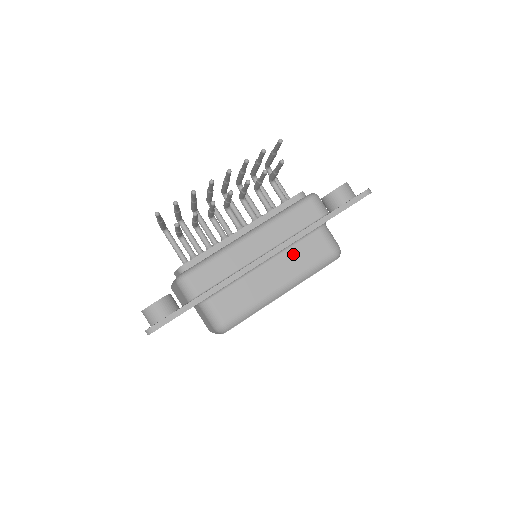
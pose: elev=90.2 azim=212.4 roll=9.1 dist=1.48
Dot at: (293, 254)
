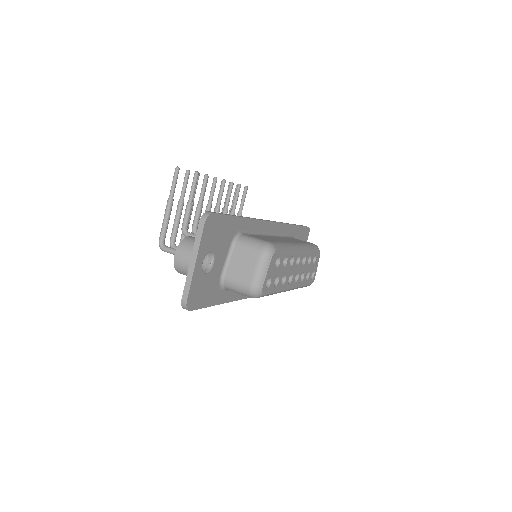
Dot at: (287, 238)
